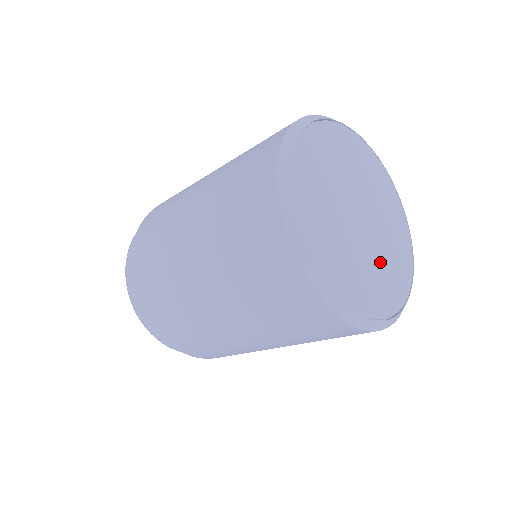
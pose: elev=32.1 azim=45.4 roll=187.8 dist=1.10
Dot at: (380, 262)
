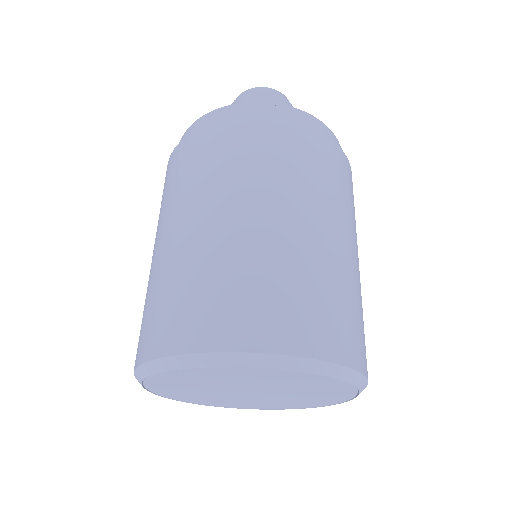
Dot at: (284, 400)
